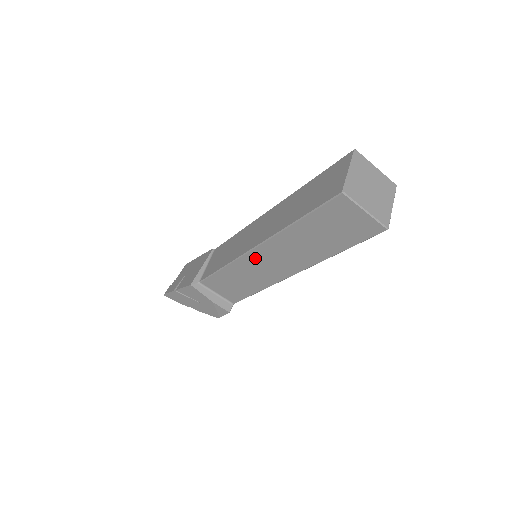
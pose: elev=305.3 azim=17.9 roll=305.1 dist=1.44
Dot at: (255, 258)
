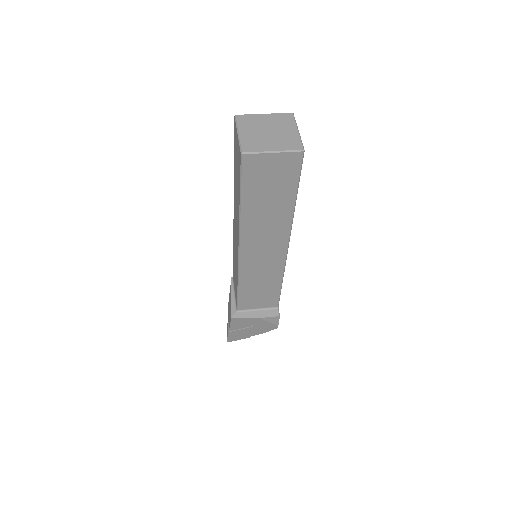
Dot at: (248, 258)
